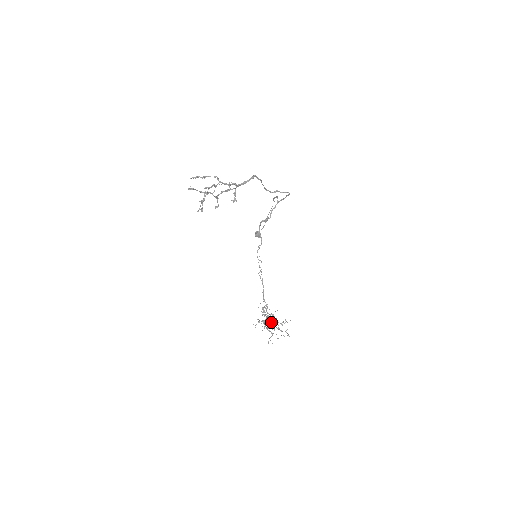
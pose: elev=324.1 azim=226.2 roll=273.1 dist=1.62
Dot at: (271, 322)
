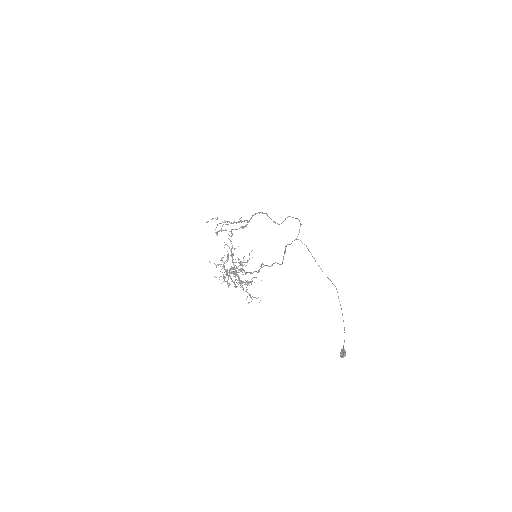
Dot at: (228, 257)
